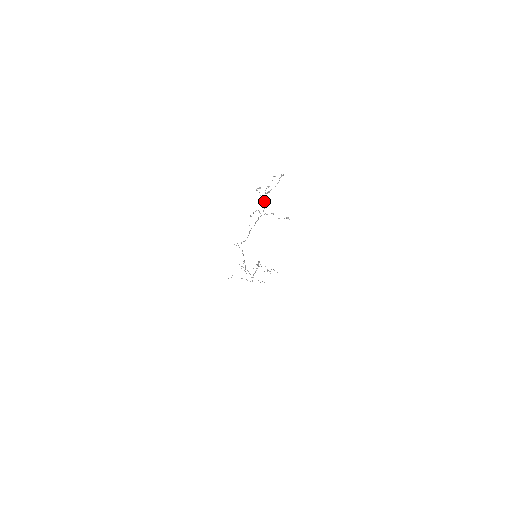
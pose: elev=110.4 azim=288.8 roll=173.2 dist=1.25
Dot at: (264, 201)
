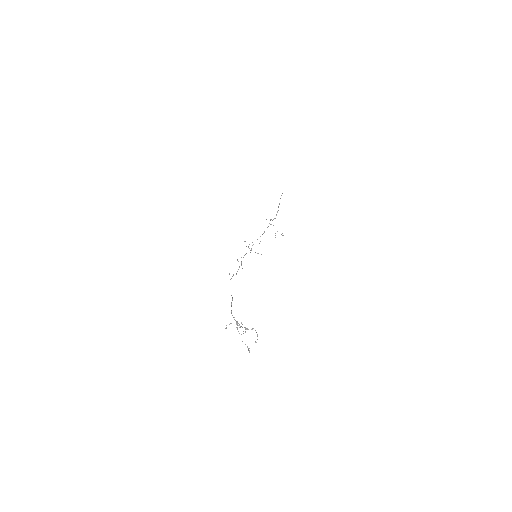
Dot at: occluded
